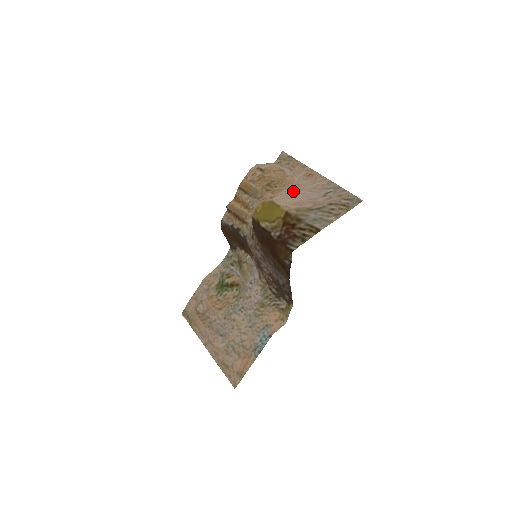
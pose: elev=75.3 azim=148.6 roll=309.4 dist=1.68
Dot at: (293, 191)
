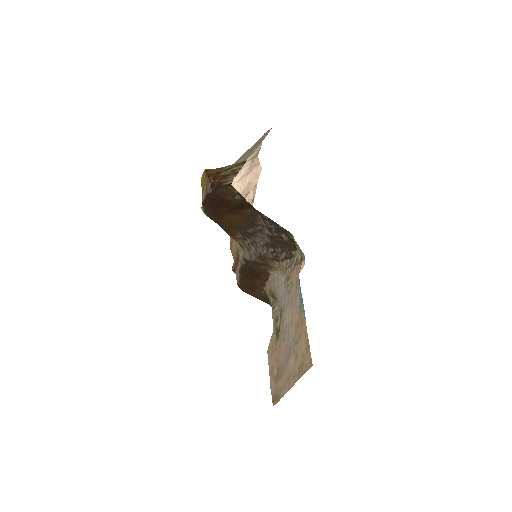
Dot at: (241, 190)
